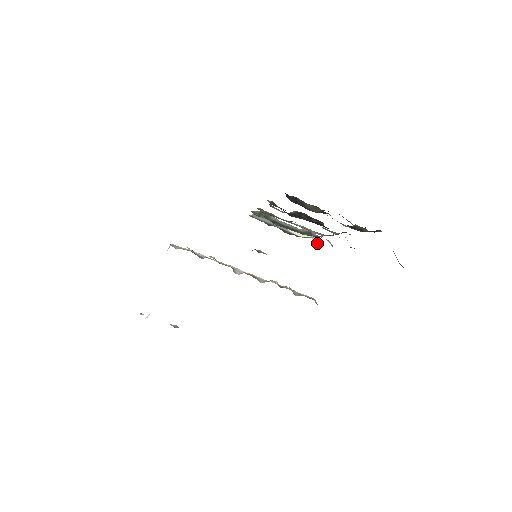
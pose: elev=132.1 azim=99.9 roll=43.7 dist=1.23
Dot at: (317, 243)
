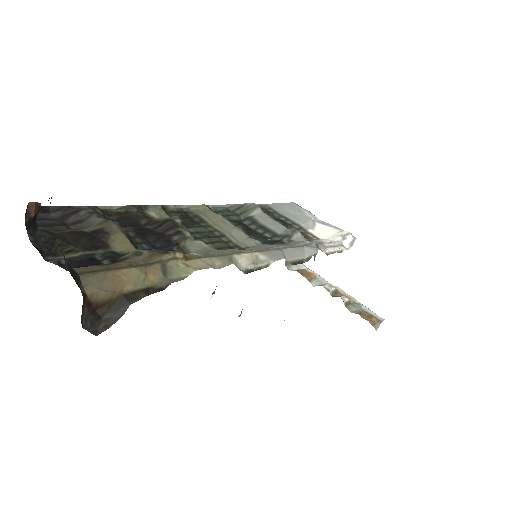
Dot at: (348, 248)
